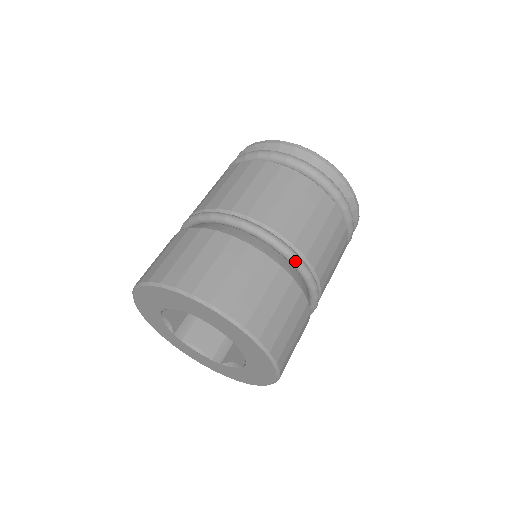
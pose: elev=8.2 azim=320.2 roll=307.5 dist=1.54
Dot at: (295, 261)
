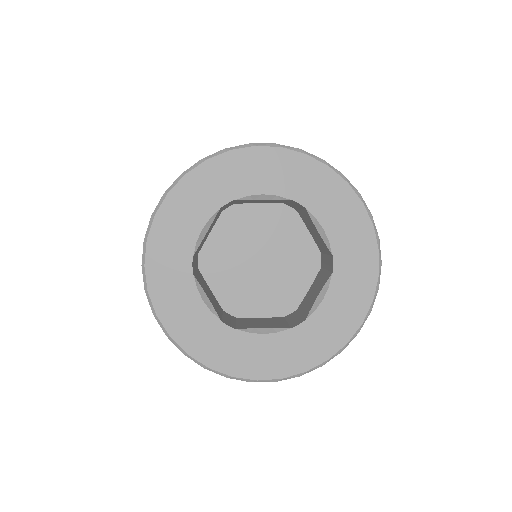
Dot at: occluded
